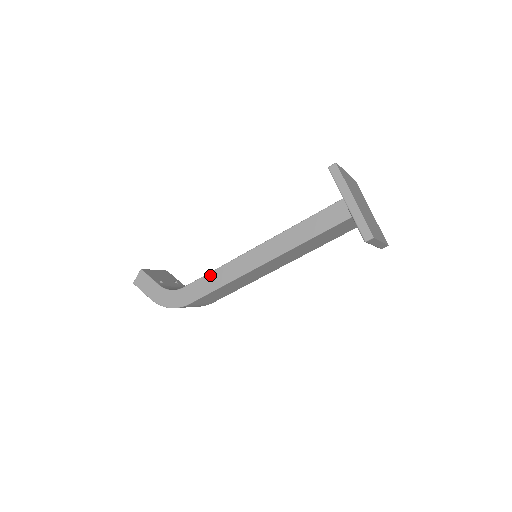
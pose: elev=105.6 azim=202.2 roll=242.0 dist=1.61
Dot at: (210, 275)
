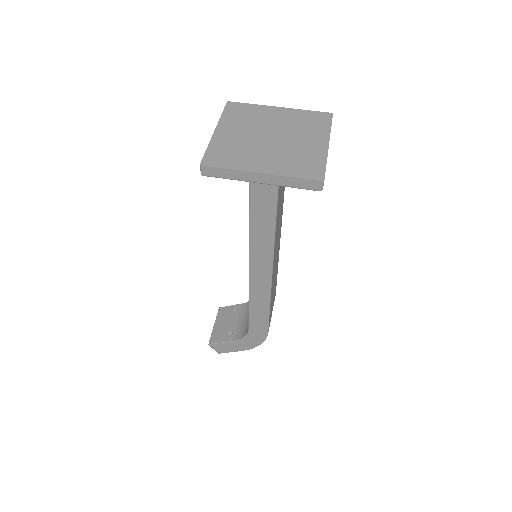
Dot at: (251, 309)
